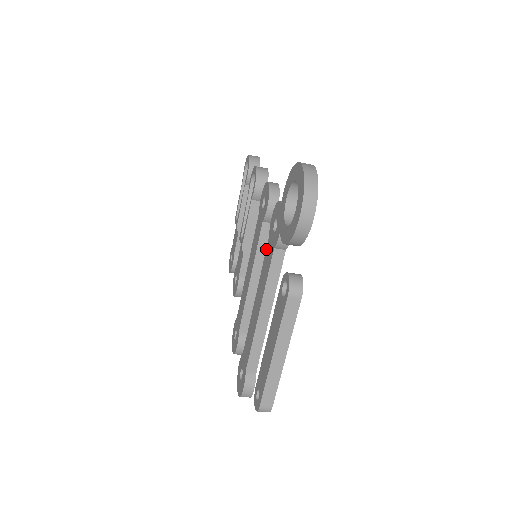
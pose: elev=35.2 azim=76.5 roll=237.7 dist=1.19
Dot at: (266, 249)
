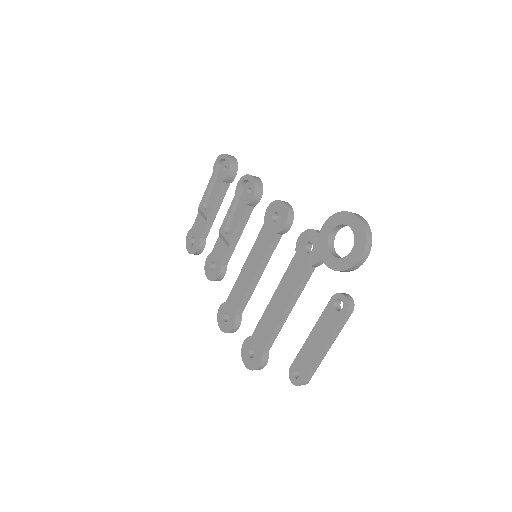
Dot at: (291, 262)
